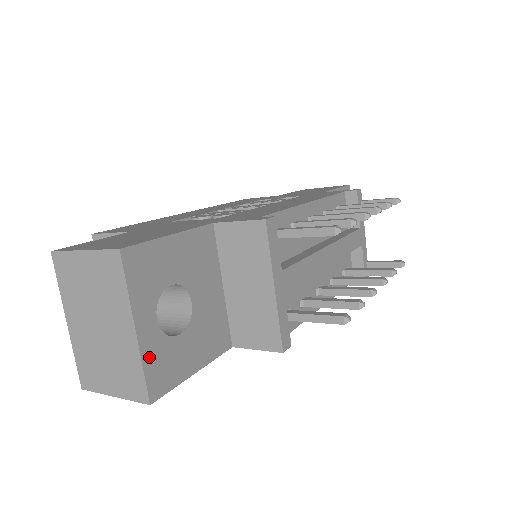
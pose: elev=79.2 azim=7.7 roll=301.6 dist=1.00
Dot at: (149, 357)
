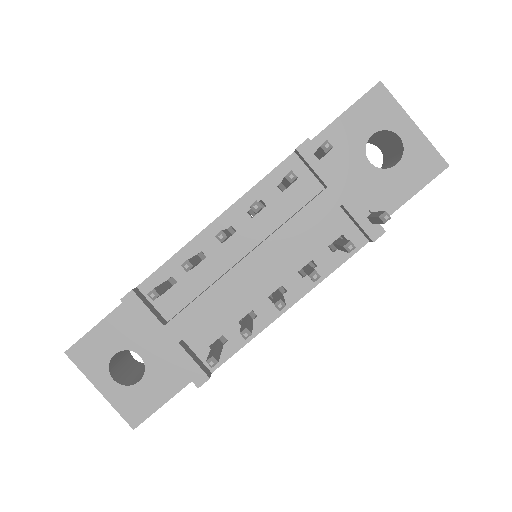
Dot at: (118, 403)
